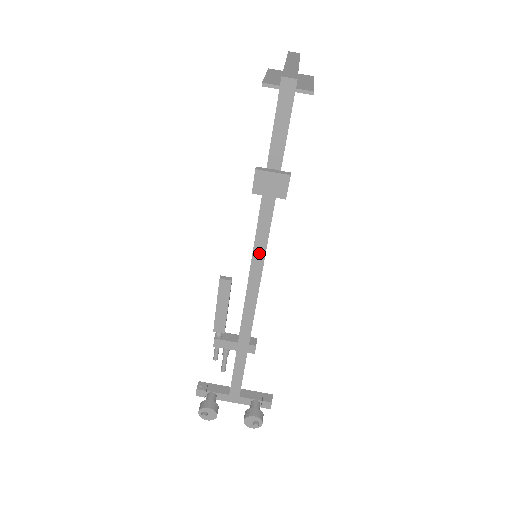
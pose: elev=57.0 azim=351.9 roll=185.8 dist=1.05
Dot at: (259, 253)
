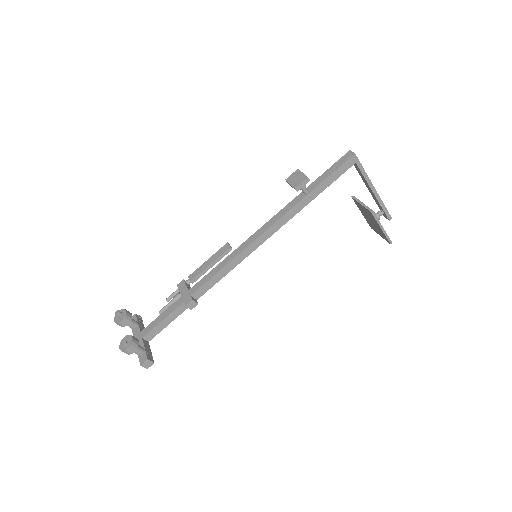
Dot at: (258, 234)
